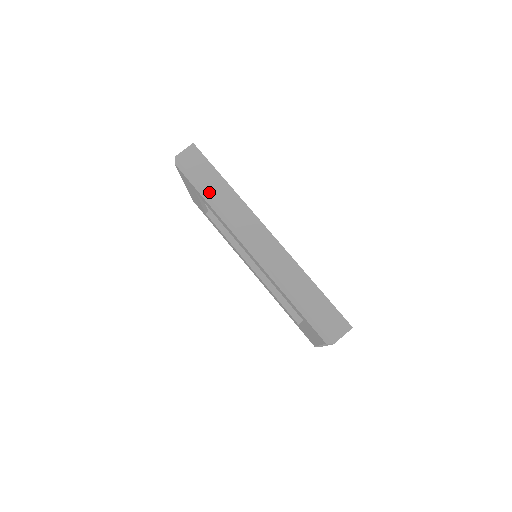
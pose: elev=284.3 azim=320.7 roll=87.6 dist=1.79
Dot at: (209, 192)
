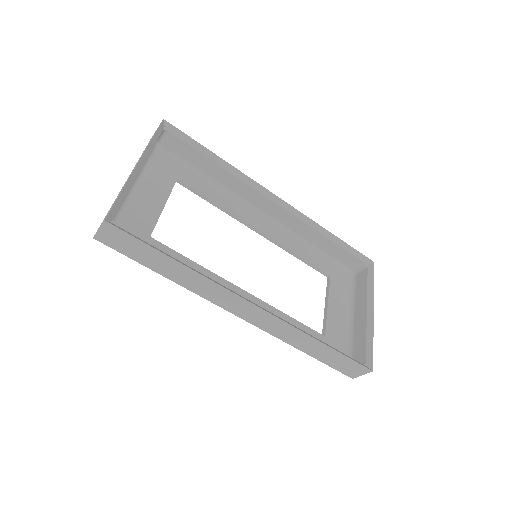
Dot at: (162, 273)
